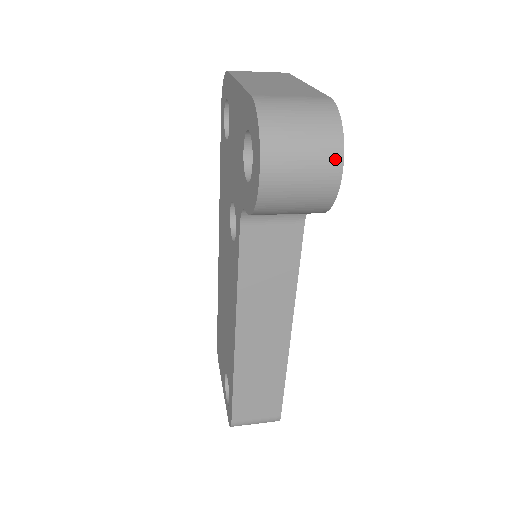
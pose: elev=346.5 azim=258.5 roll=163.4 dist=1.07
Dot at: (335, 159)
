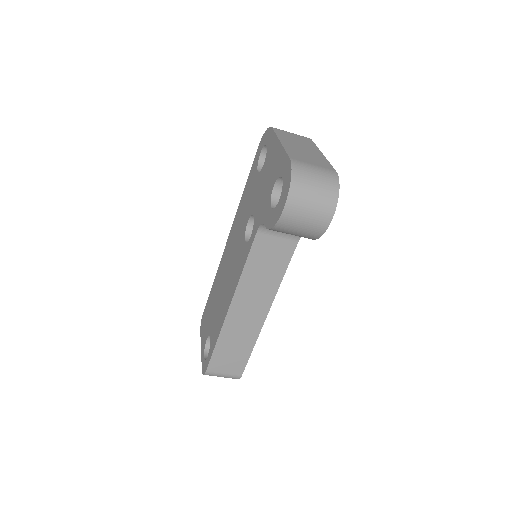
Dot at: (330, 210)
